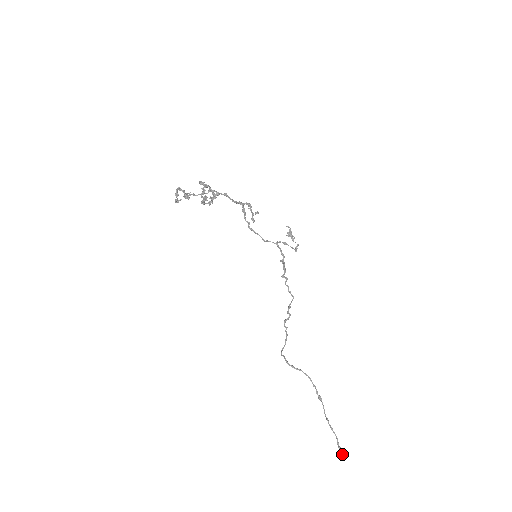
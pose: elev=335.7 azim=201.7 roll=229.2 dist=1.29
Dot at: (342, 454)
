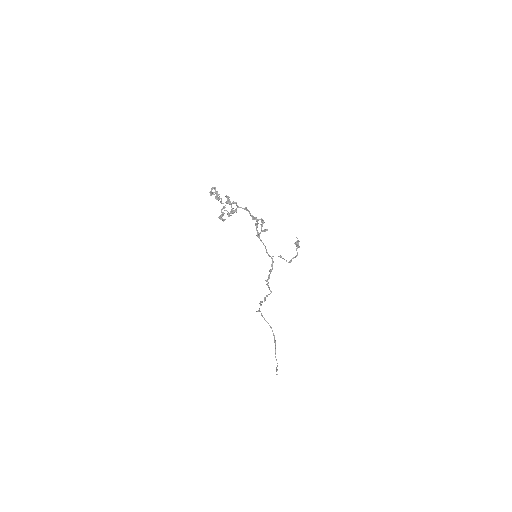
Dot at: occluded
